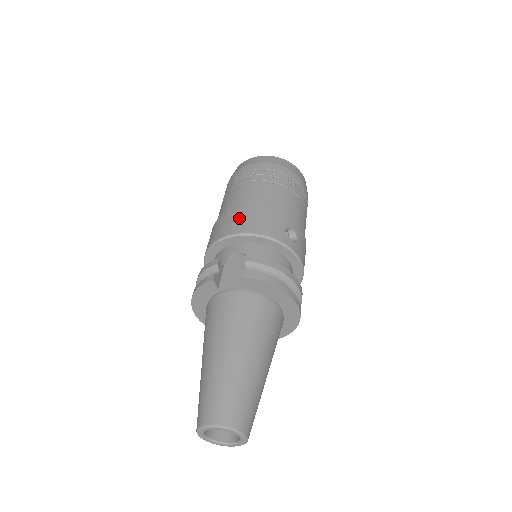
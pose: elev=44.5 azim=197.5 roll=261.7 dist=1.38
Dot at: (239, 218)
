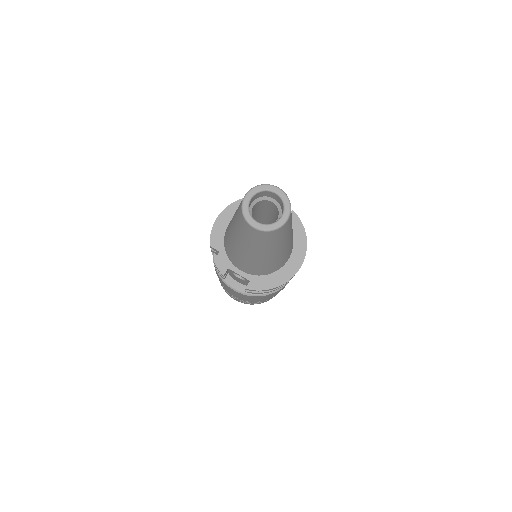
Dot at: occluded
